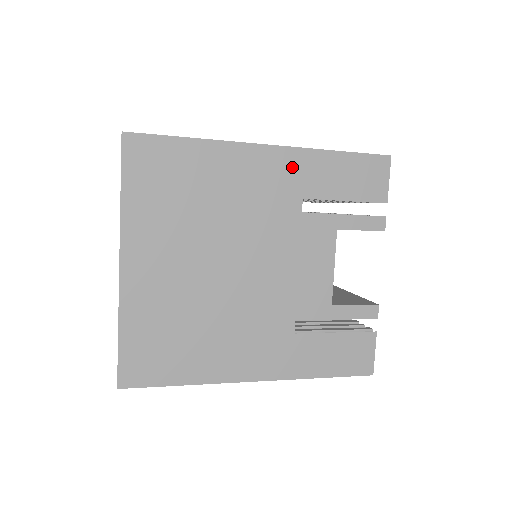
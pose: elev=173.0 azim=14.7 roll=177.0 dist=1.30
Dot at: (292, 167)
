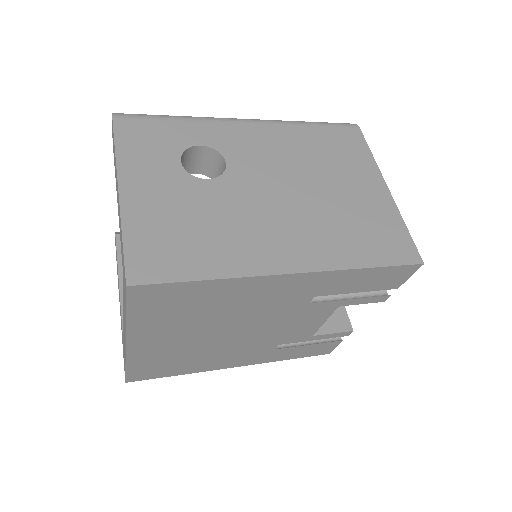
Dot at: (313, 282)
